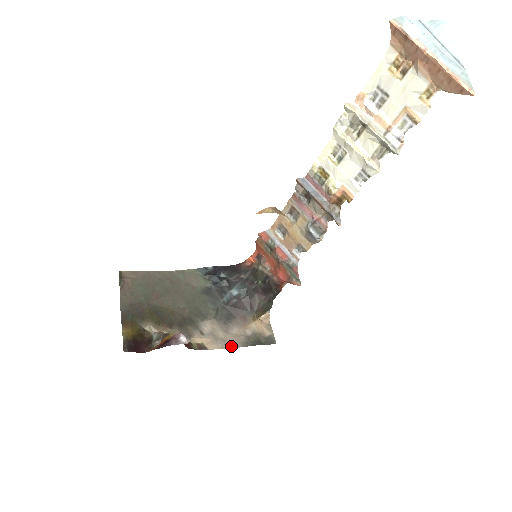
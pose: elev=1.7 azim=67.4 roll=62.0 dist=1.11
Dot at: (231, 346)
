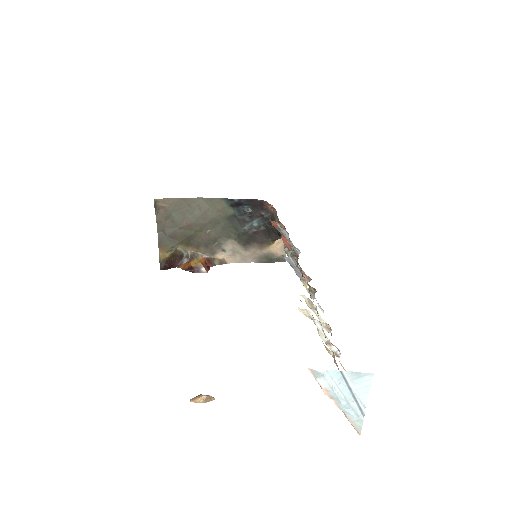
Dot at: (247, 261)
